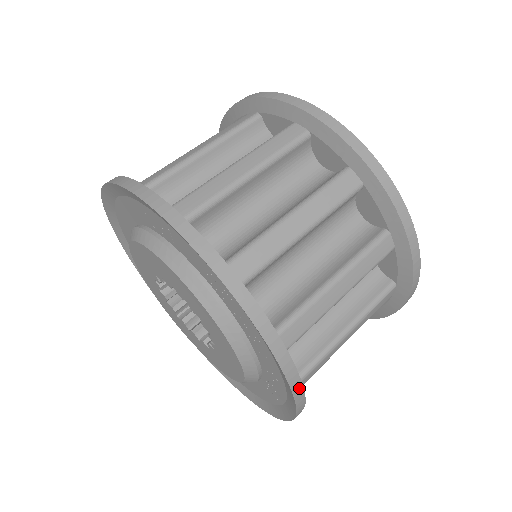
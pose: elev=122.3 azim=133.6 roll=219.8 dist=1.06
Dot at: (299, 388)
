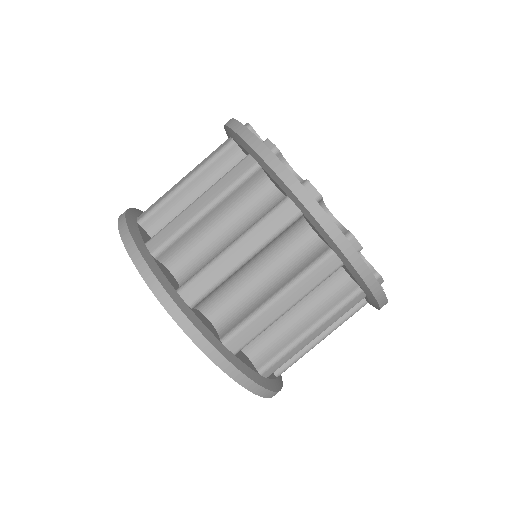
Dot at: (249, 382)
